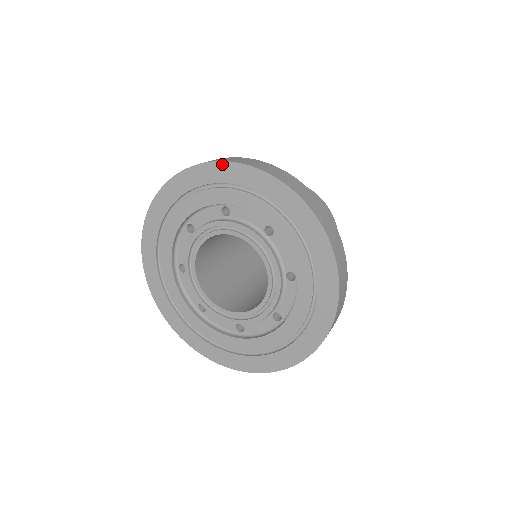
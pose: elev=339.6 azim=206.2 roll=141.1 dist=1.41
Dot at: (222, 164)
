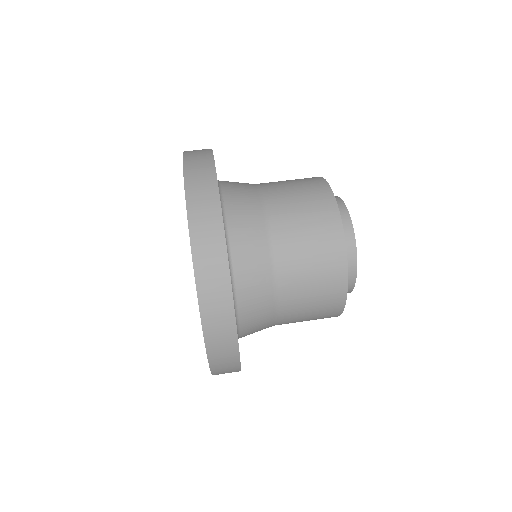
Dot at: occluded
